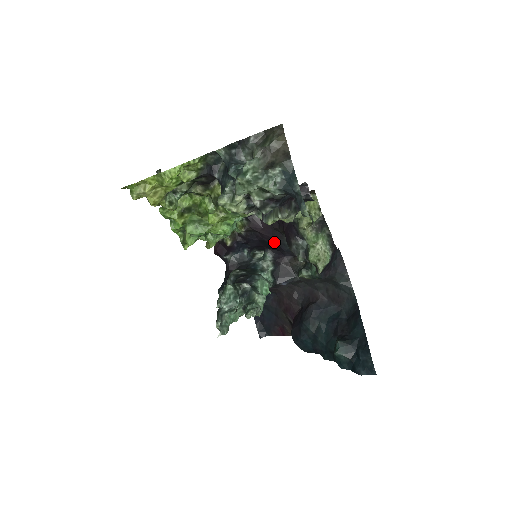
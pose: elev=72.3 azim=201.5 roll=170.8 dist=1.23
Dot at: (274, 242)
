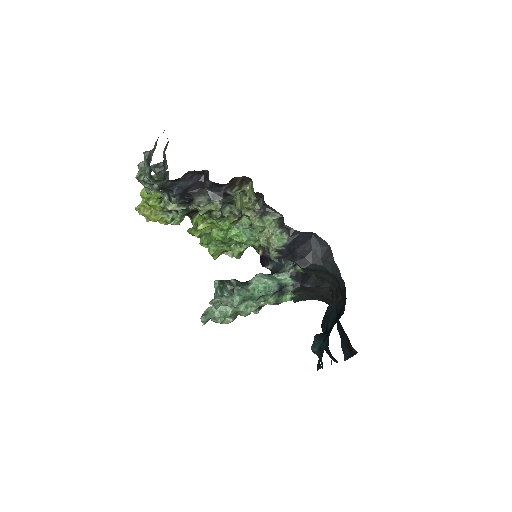
Dot at: occluded
